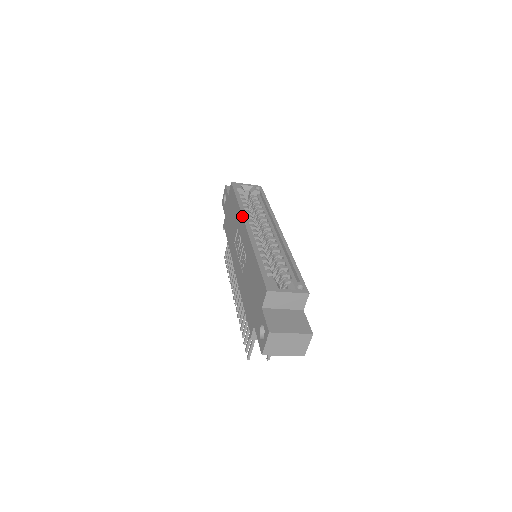
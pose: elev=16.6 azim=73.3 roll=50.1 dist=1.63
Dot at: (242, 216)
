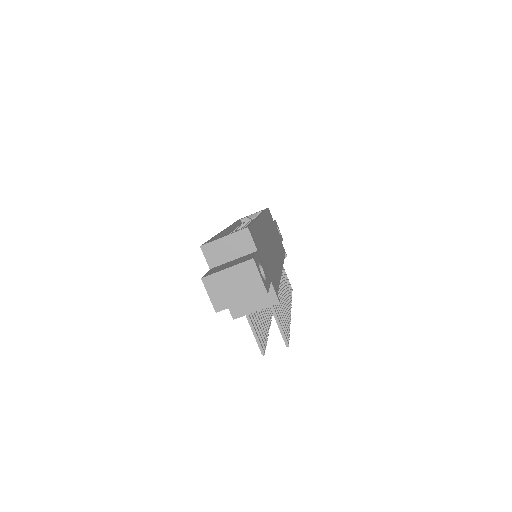
Dot at: occluded
